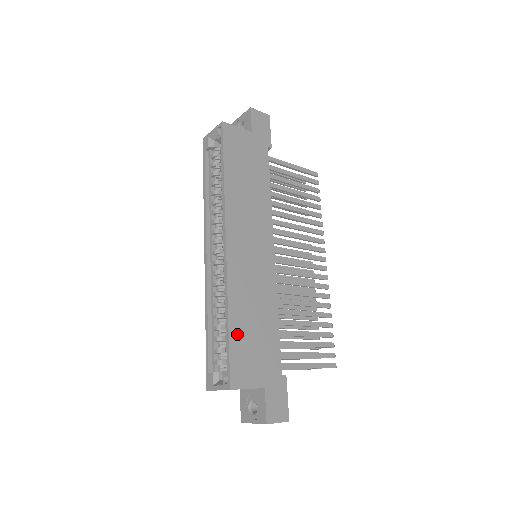
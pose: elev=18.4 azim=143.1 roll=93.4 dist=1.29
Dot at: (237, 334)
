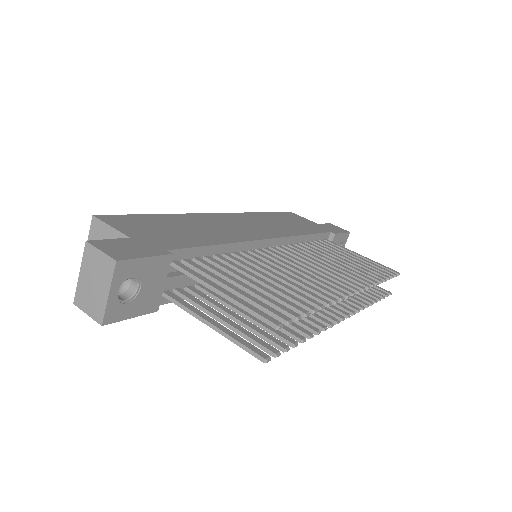
Dot at: (156, 219)
